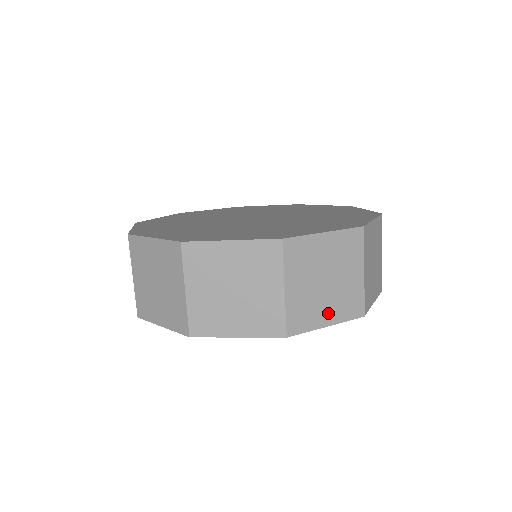
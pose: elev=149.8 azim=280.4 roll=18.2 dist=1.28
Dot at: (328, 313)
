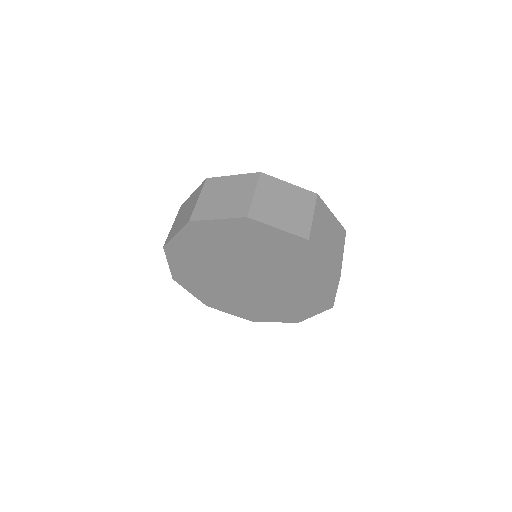
Dot at: (220, 212)
